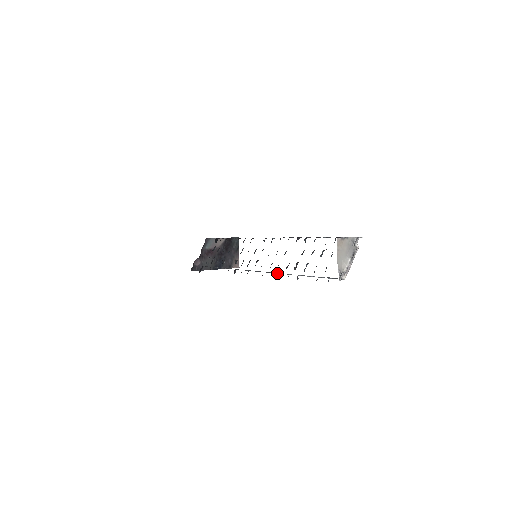
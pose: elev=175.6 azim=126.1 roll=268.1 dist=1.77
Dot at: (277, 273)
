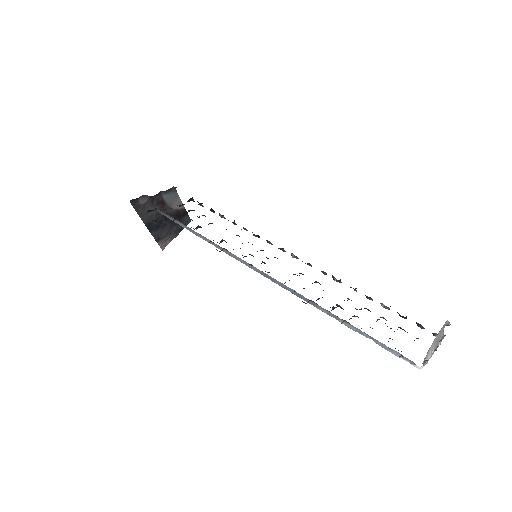
Dot at: (299, 295)
